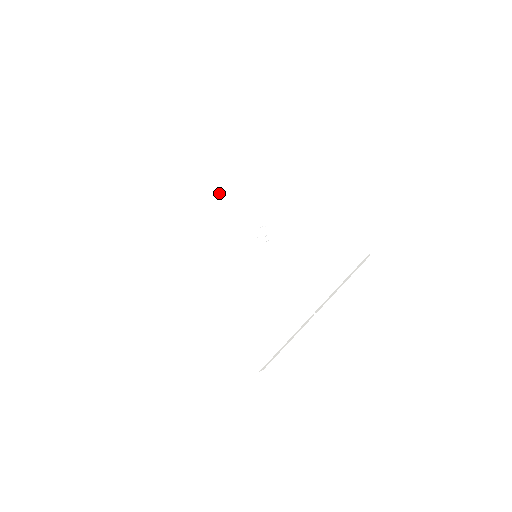
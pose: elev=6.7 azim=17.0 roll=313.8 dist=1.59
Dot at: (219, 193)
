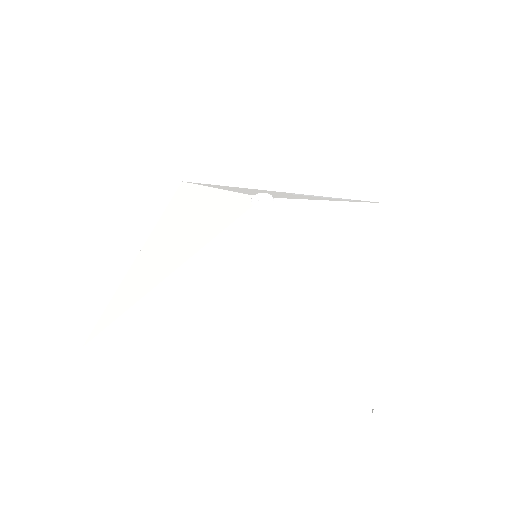
Dot at: (157, 226)
